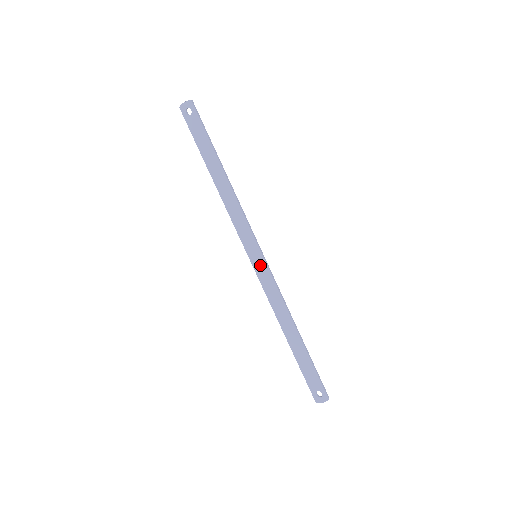
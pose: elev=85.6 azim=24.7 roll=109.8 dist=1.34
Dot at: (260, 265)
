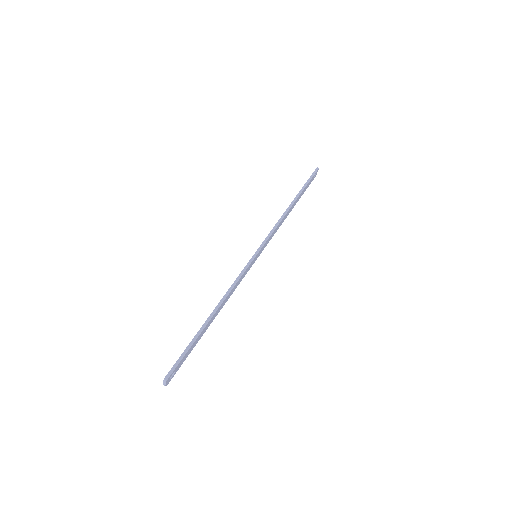
Dot at: occluded
